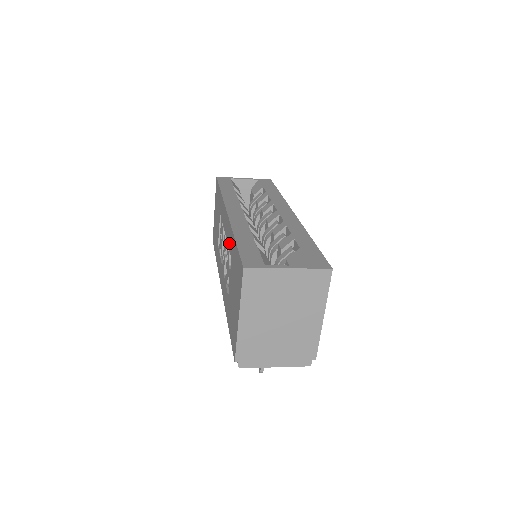
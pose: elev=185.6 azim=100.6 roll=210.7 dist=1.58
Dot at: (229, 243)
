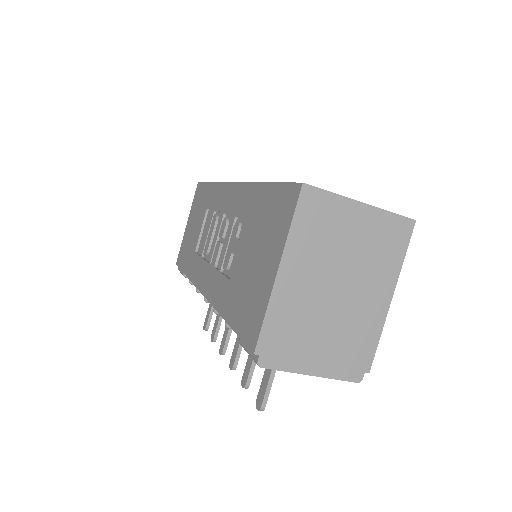
Dot at: (240, 208)
